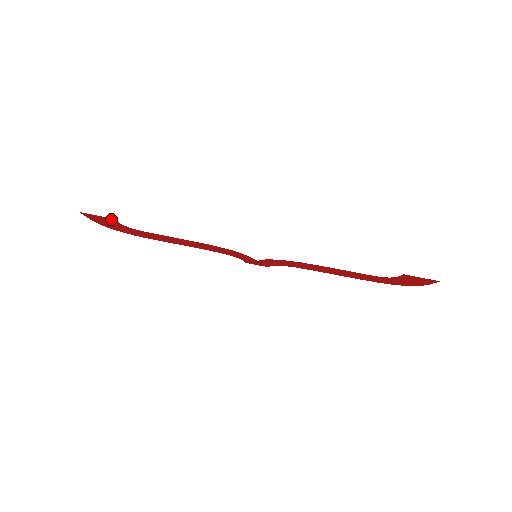
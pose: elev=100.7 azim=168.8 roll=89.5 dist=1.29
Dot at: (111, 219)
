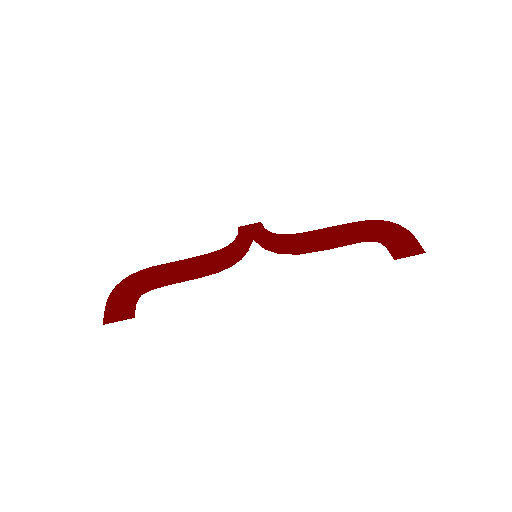
Dot at: (130, 314)
